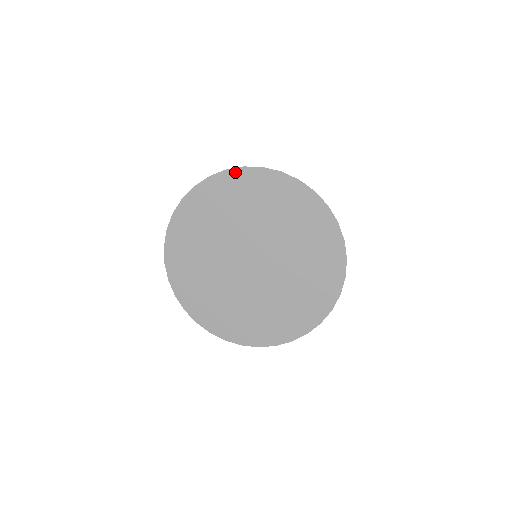
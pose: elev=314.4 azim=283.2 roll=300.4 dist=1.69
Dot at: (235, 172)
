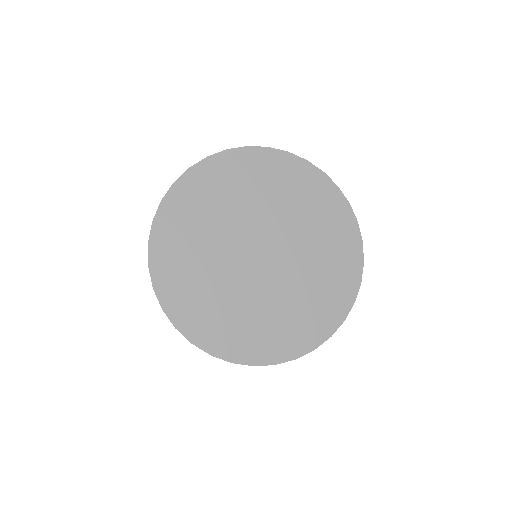
Dot at: (171, 195)
